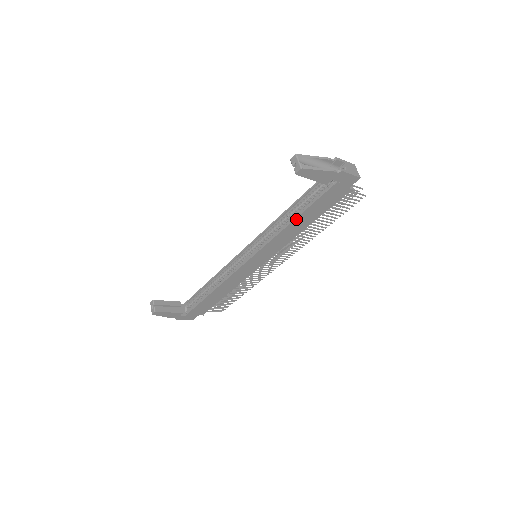
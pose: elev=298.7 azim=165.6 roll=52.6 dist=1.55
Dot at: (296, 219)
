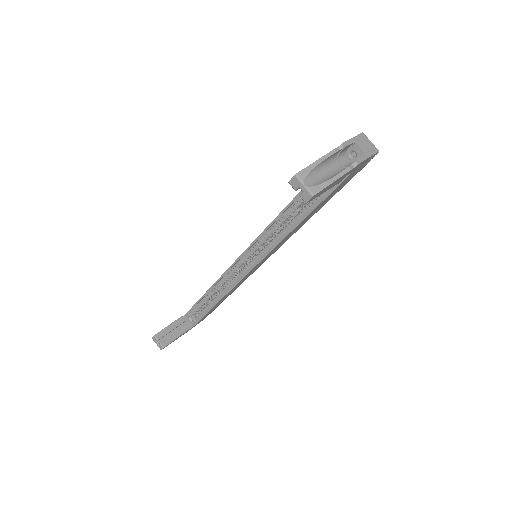
Dot at: (302, 220)
